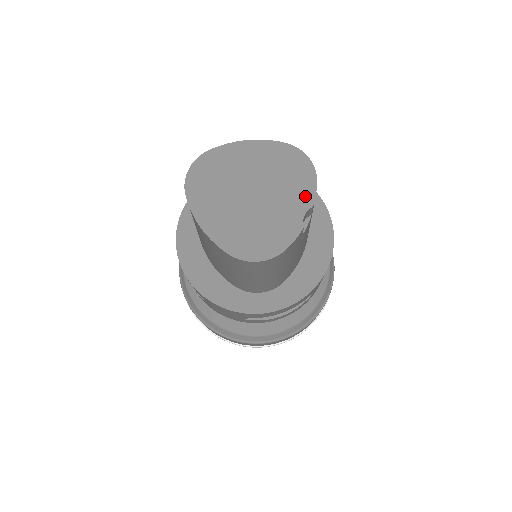
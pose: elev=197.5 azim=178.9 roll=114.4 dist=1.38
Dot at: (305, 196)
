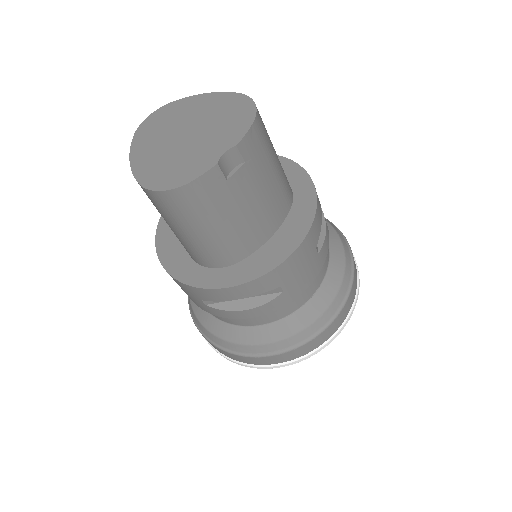
Dot at: (234, 136)
